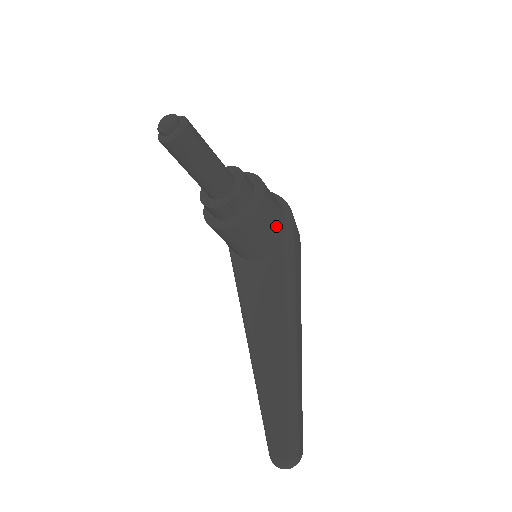
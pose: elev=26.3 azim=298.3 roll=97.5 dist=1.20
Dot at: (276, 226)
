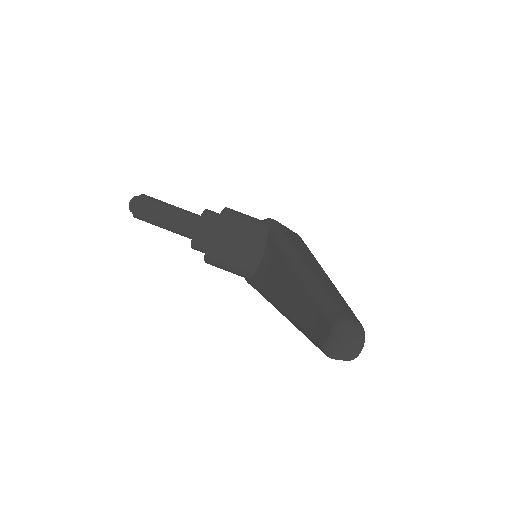
Dot at: (253, 223)
